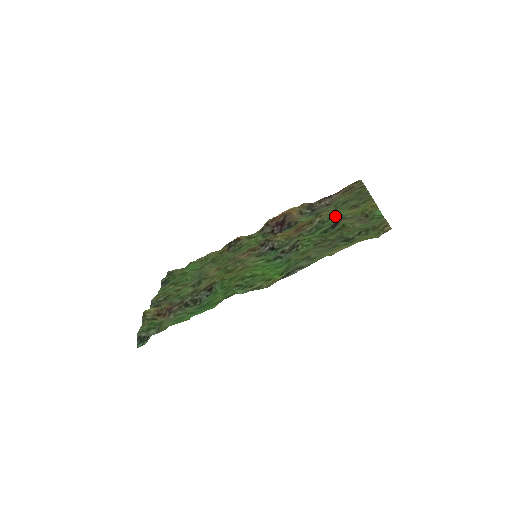
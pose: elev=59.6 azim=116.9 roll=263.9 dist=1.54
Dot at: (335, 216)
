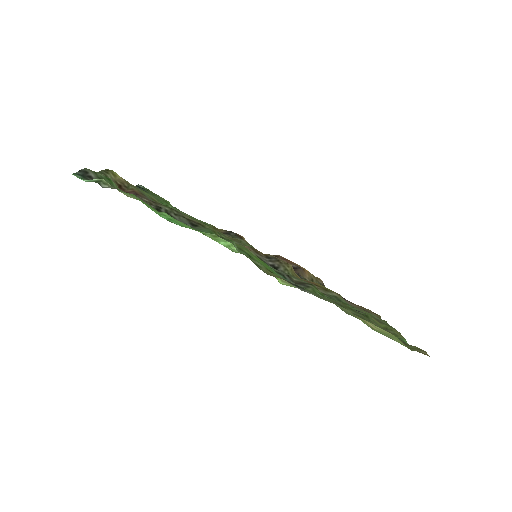
Dot at: occluded
